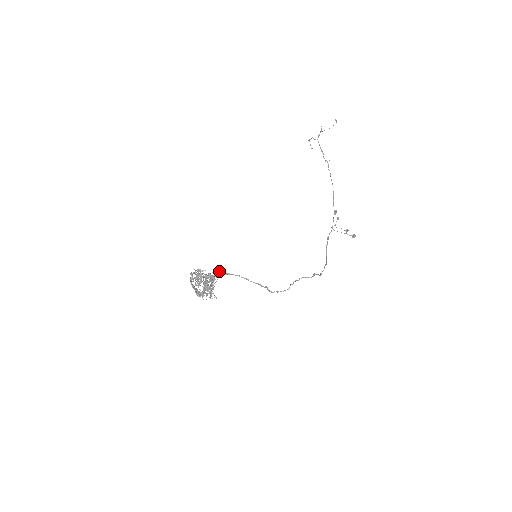
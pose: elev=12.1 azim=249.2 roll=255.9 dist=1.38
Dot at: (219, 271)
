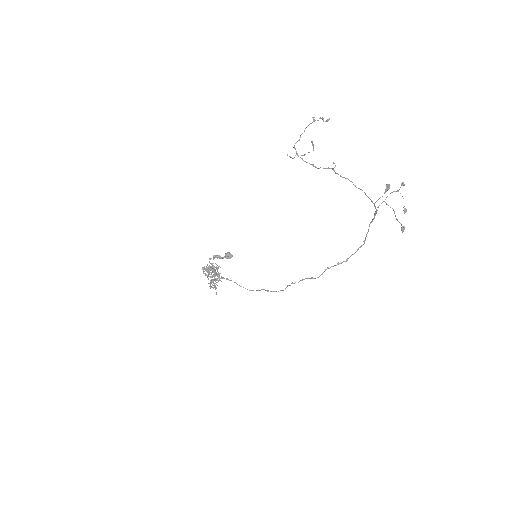
Dot at: occluded
